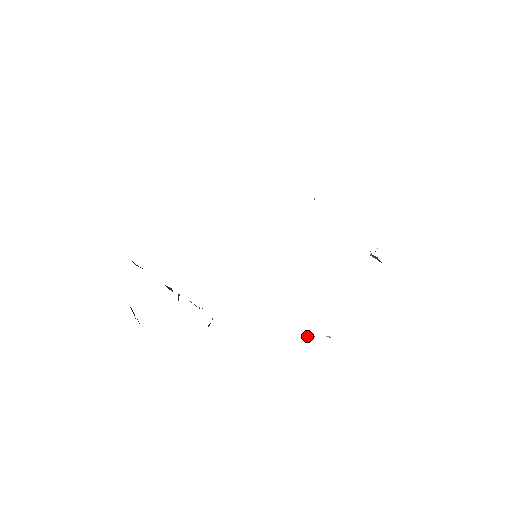
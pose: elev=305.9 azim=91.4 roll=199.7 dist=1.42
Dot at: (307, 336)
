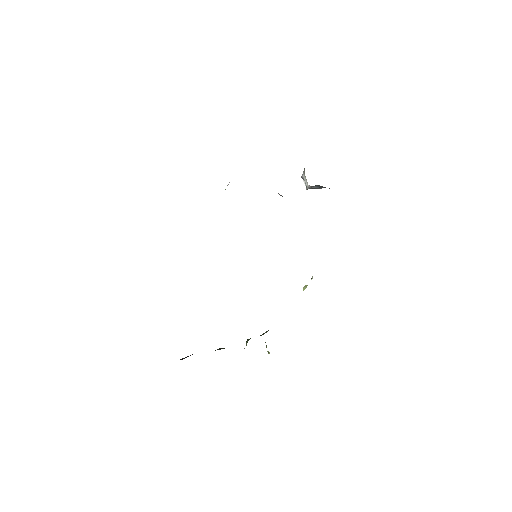
Dot at: occluded
